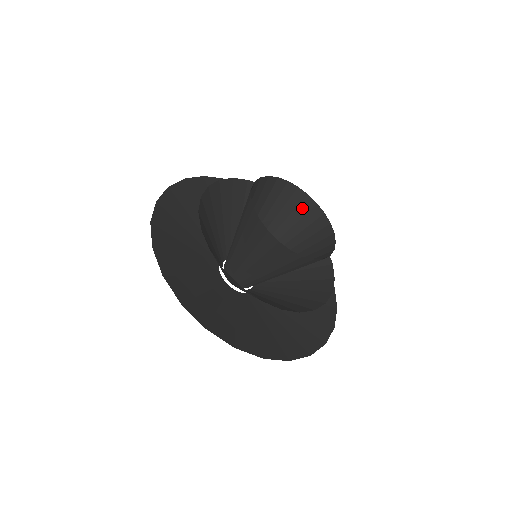
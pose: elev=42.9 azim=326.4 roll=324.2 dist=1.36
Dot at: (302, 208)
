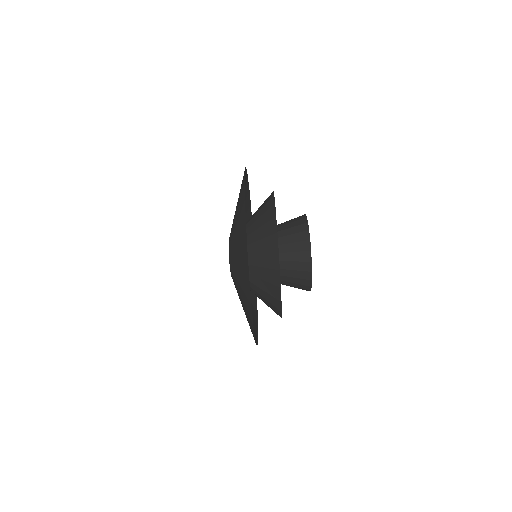
Dot at: occluded
